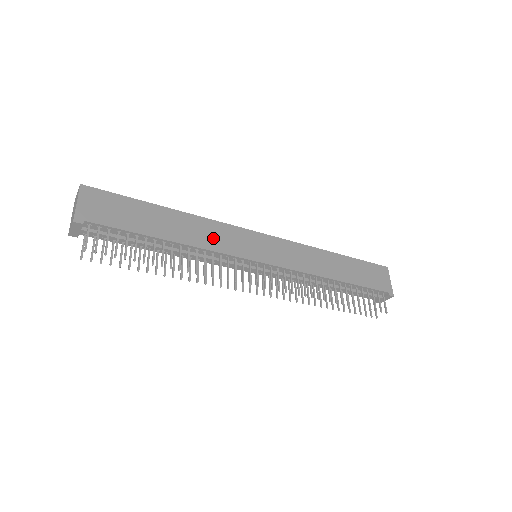
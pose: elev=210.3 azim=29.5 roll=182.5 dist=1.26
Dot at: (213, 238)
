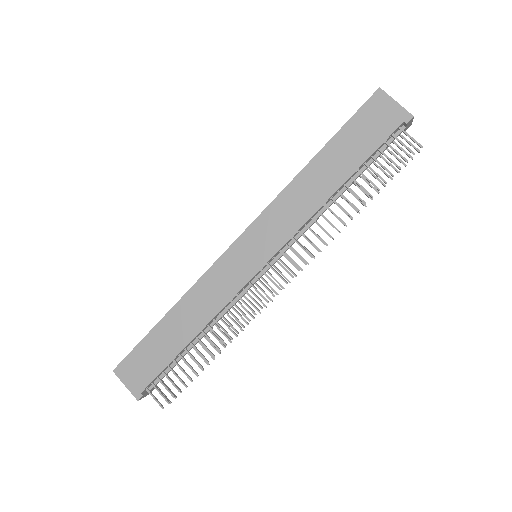
Dot at: (212, 297)
